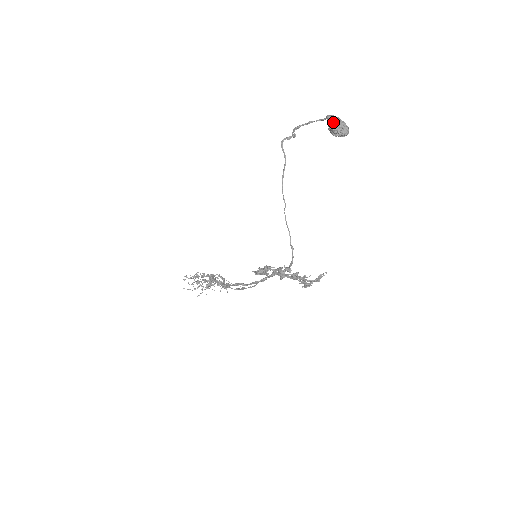
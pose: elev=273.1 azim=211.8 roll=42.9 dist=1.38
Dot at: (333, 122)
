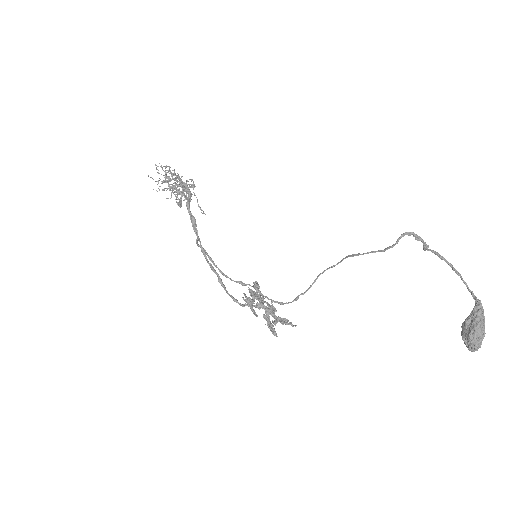
Dot at: (479, 333)
